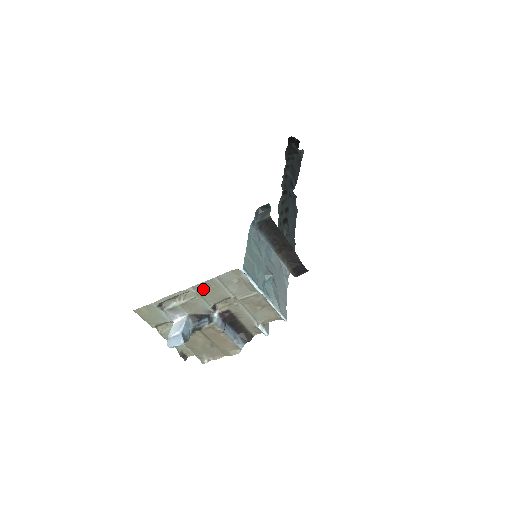
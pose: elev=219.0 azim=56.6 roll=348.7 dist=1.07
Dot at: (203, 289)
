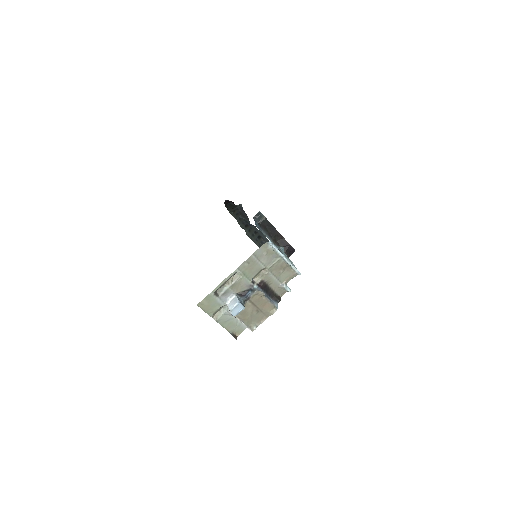
Dot at: (245, 268)
